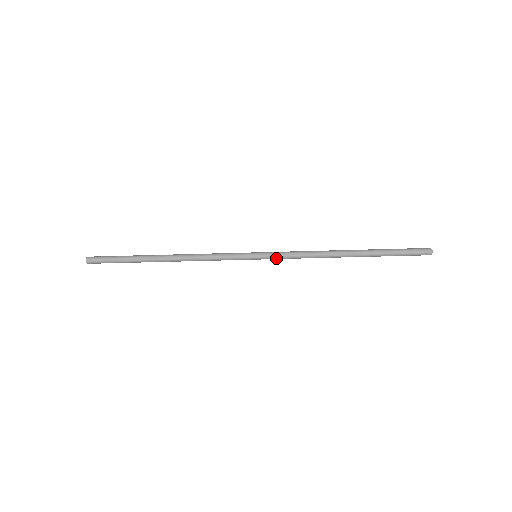
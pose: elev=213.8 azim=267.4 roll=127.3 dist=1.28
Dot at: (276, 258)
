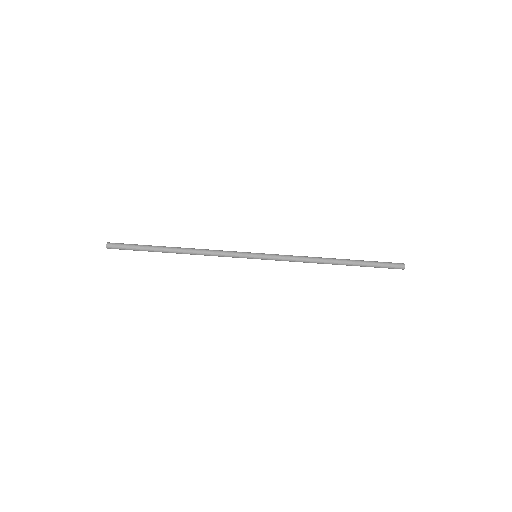
Dot at: (273, 256)
